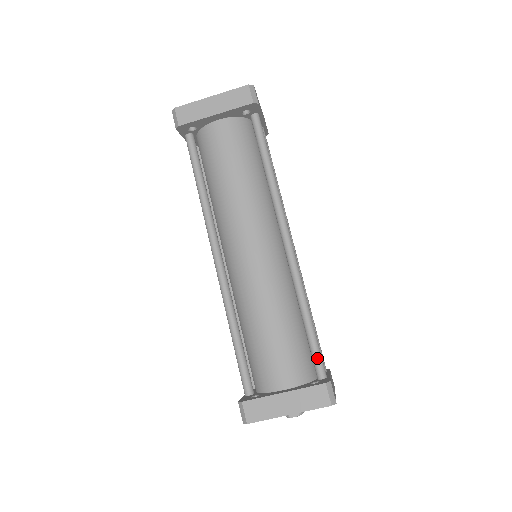
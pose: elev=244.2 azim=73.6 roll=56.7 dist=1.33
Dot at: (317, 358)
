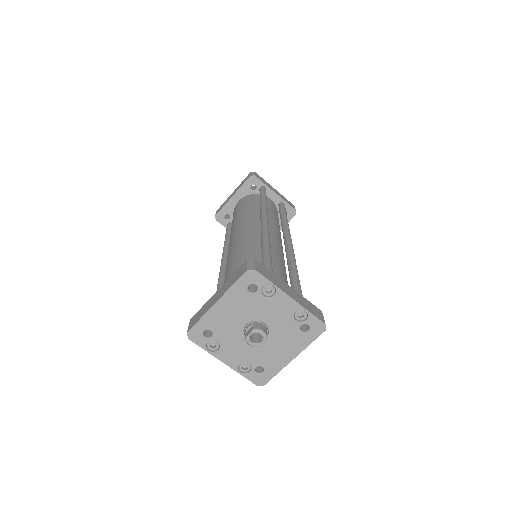
Dot at: occluded
